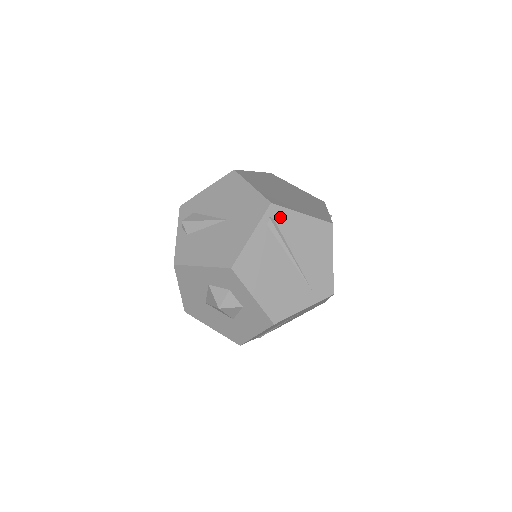
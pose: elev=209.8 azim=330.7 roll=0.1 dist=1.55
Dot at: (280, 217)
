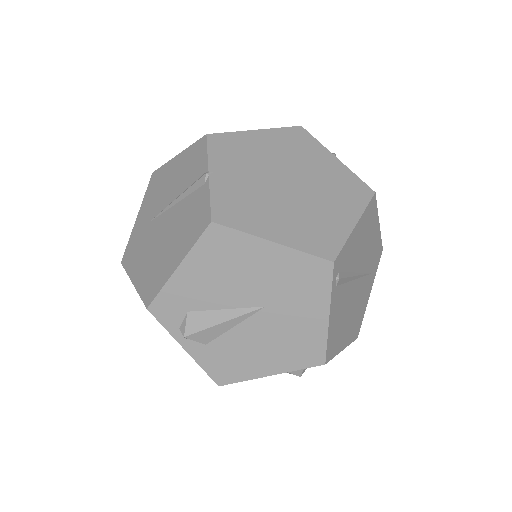
Dot at: (343, 261)
